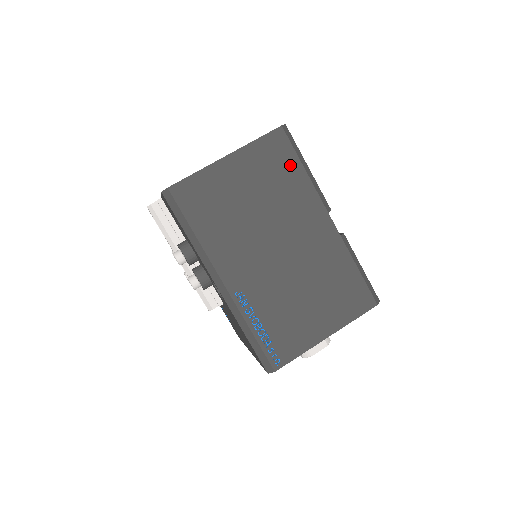
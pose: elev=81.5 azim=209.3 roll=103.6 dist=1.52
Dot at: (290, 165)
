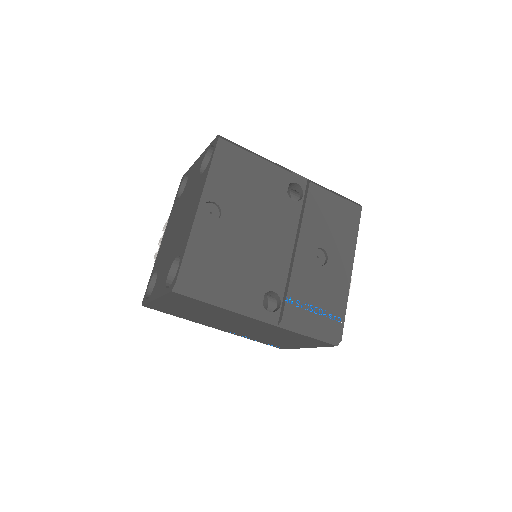
Dot at: (202, 304)
